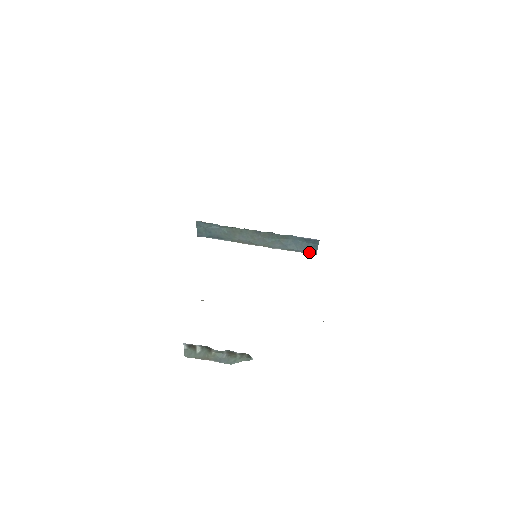
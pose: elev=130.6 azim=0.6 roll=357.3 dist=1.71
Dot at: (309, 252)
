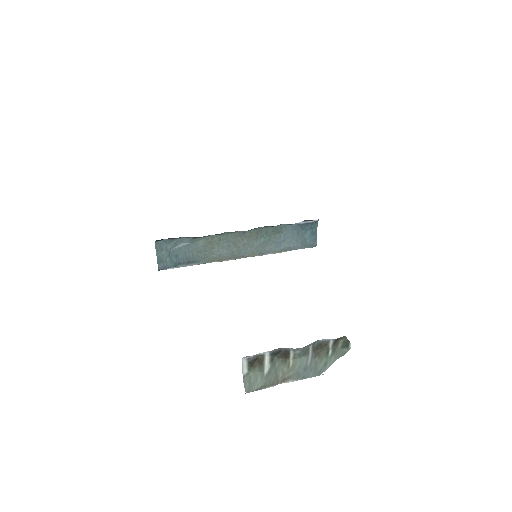
Dot at: (307, 245)
